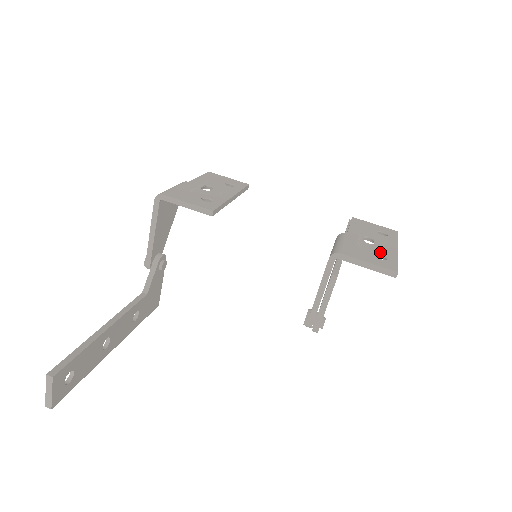
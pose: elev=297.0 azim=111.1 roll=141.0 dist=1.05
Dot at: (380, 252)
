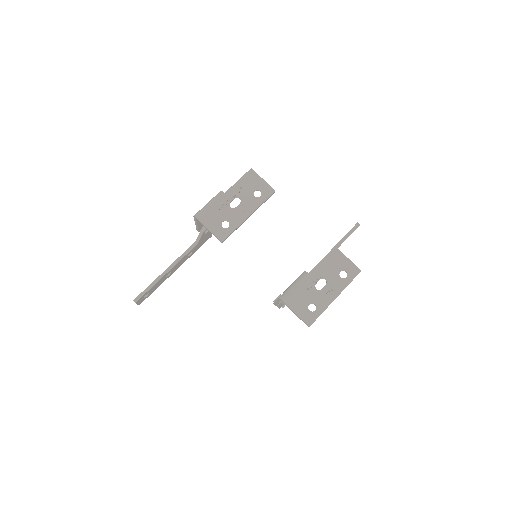
Dot at: (316, 302)
